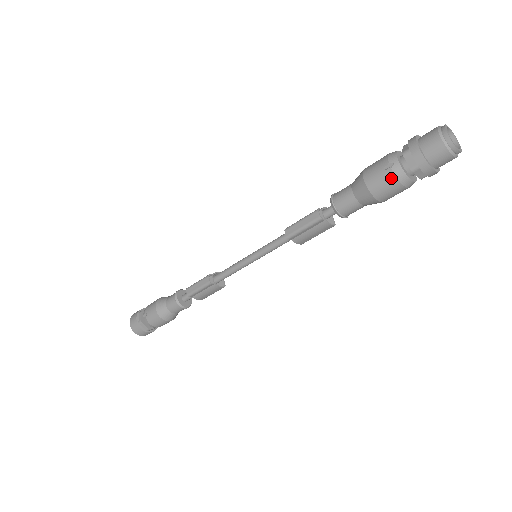
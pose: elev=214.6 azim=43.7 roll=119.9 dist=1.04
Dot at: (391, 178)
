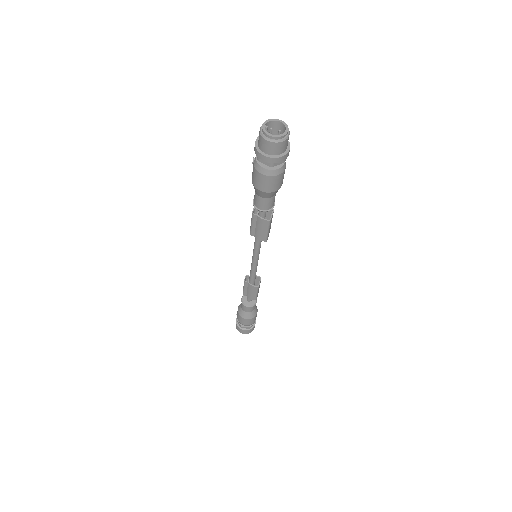
Dot at: (254, 169)
